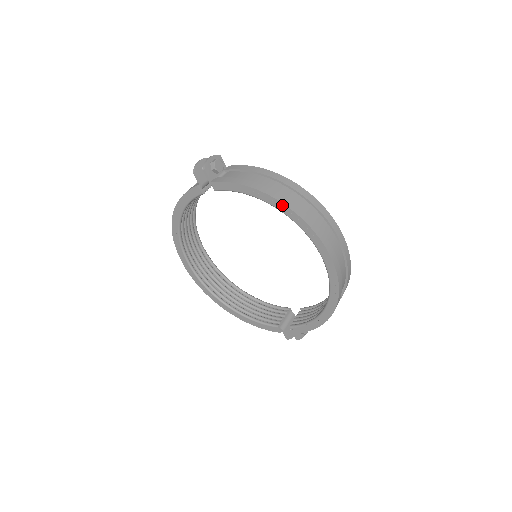
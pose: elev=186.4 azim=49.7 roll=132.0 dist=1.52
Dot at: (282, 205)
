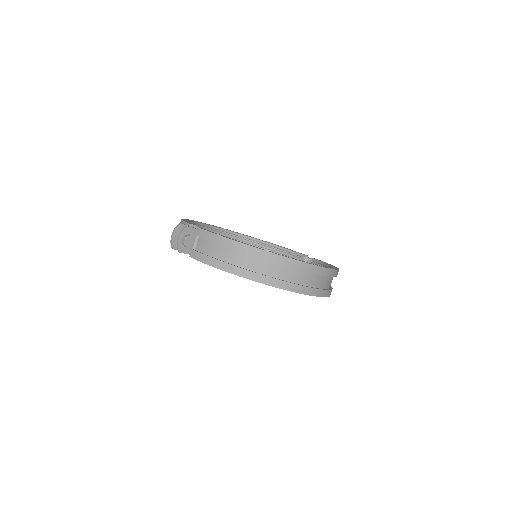
Dot at: (252, 280)
